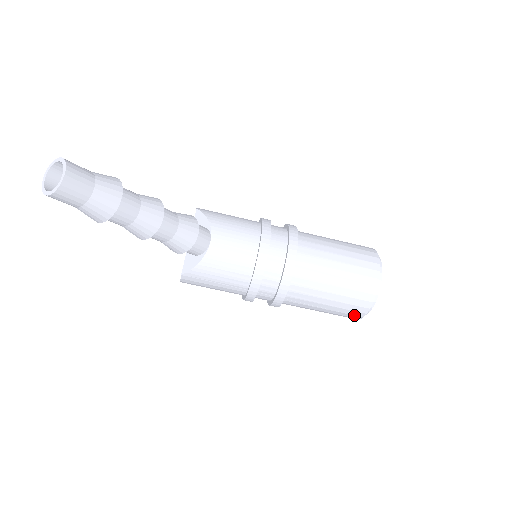
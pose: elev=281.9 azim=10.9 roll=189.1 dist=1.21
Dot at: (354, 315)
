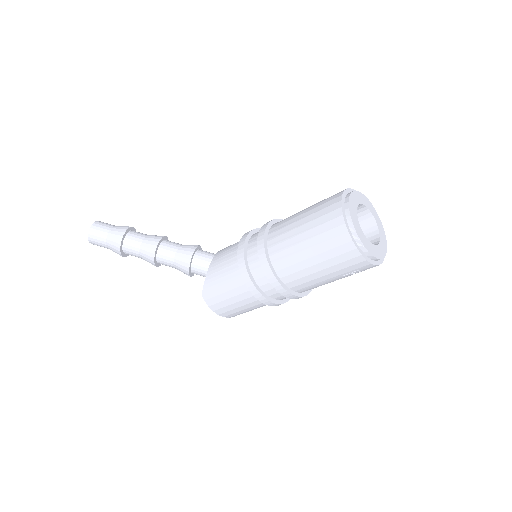
Dot at: (342, 245)
